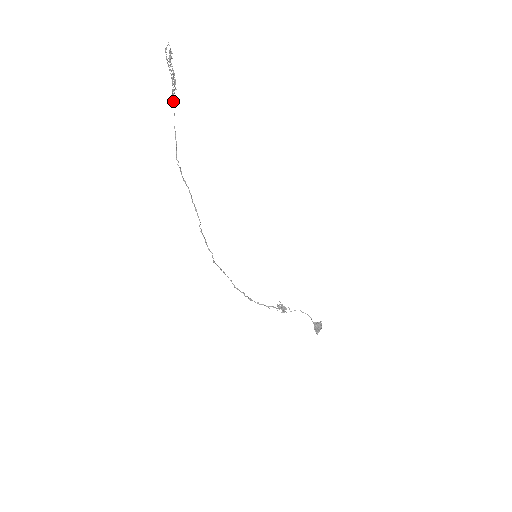
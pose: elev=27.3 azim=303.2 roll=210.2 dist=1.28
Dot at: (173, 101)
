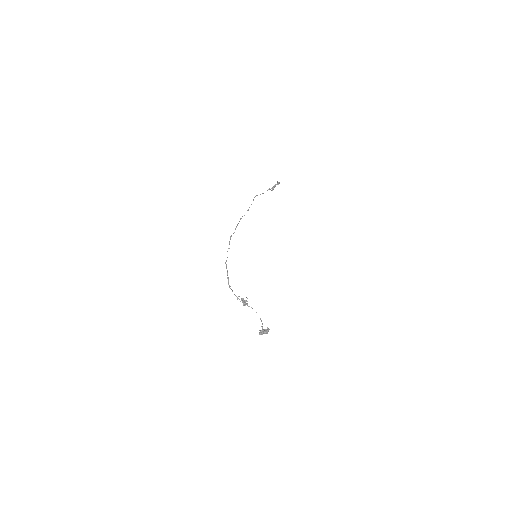
Dot at: (269, 189)
